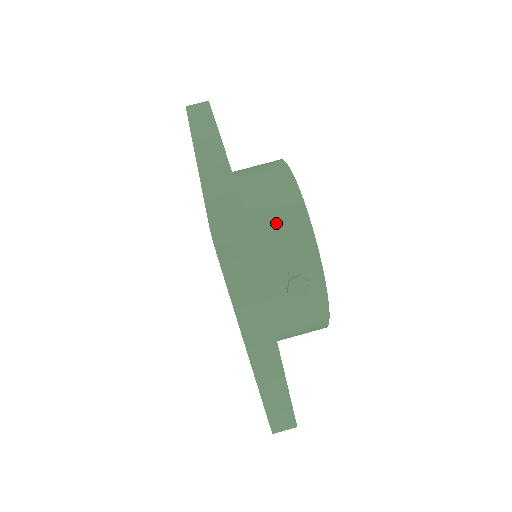
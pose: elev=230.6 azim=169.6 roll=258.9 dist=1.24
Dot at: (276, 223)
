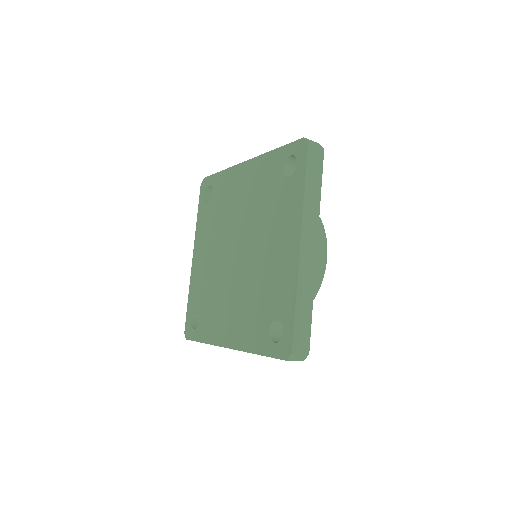
Dot at: occluded
